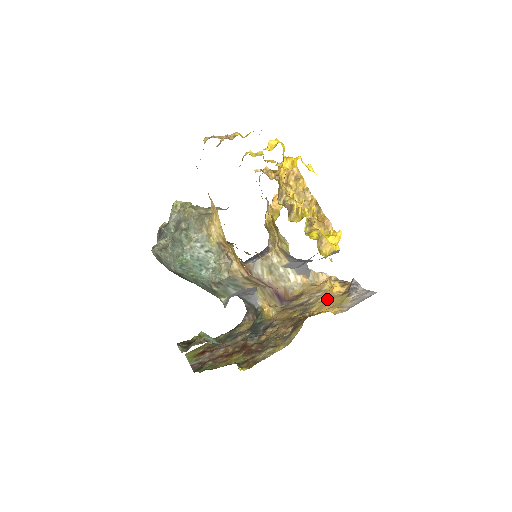
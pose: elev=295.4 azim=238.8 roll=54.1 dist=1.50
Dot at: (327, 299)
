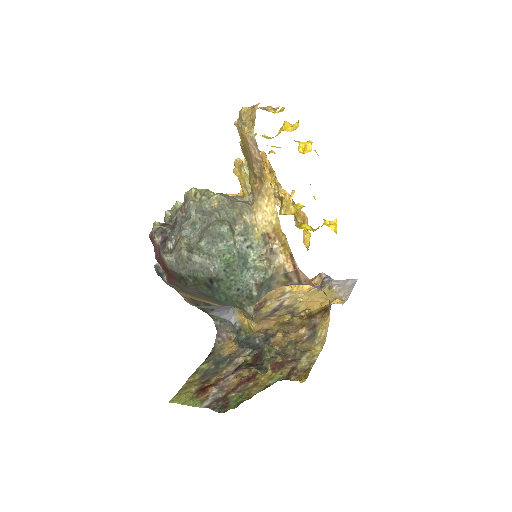
Dot at: (306, 297)
